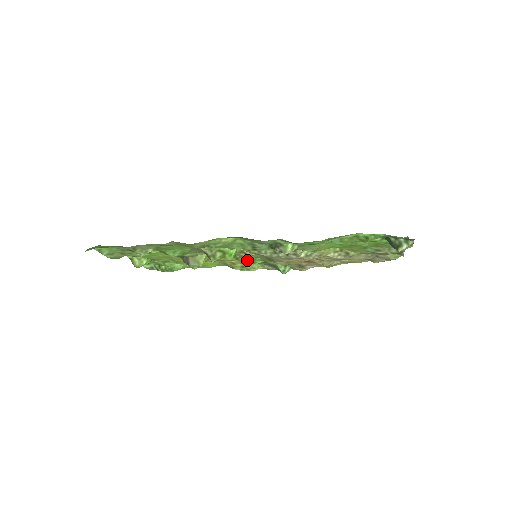
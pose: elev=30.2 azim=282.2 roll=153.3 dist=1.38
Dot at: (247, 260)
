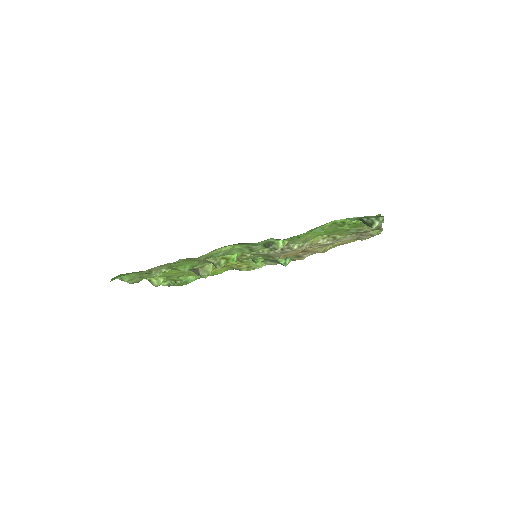
Dot at: (250, 261)
